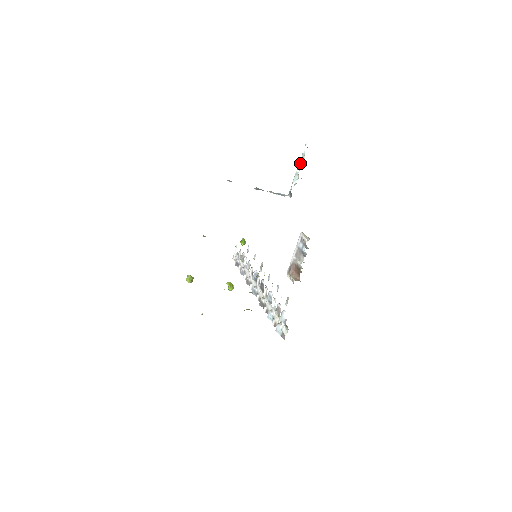
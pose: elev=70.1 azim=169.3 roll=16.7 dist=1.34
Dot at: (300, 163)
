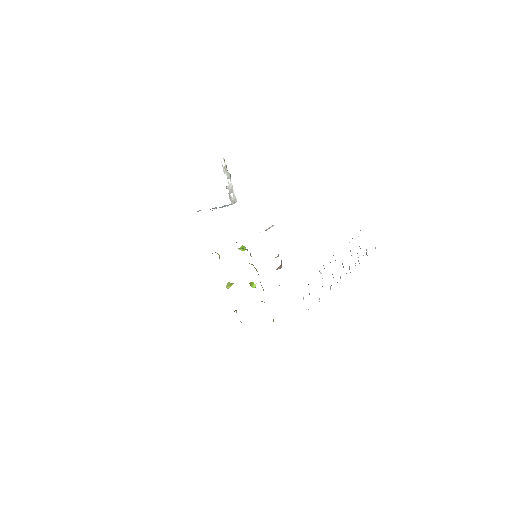
Dot at: (227, 176)
